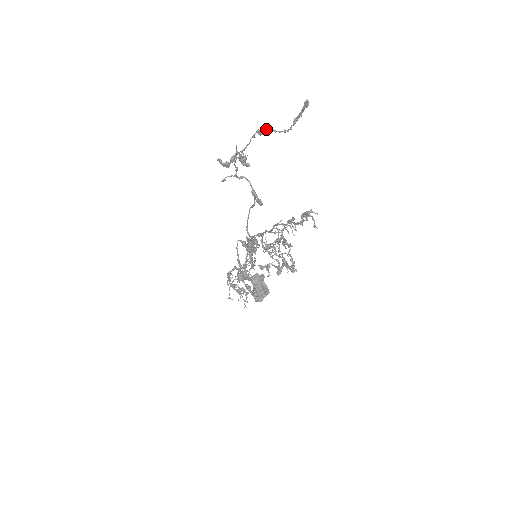
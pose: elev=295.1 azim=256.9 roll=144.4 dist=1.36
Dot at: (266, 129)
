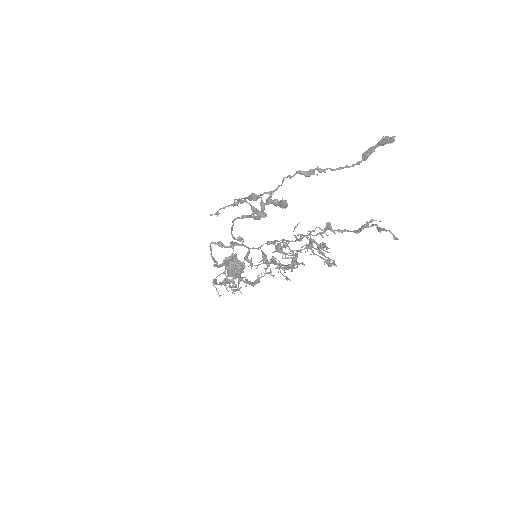
Dot at: occluded
